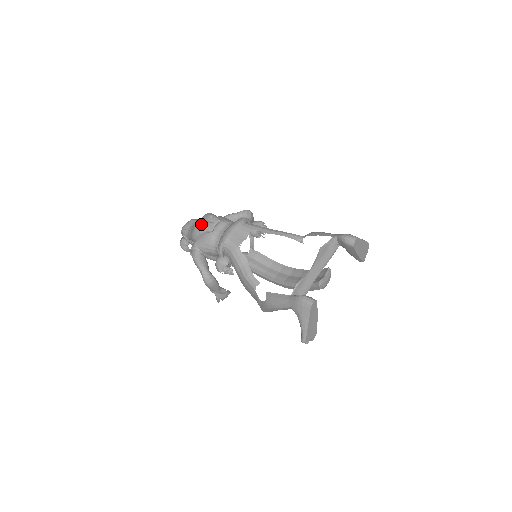
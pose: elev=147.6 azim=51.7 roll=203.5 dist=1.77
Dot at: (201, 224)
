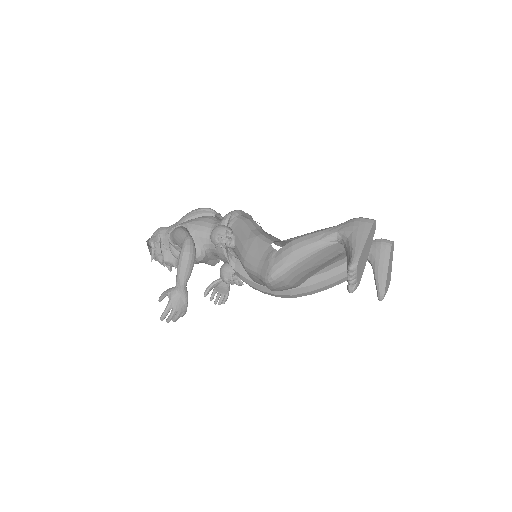
Dot at: (202, 208)
